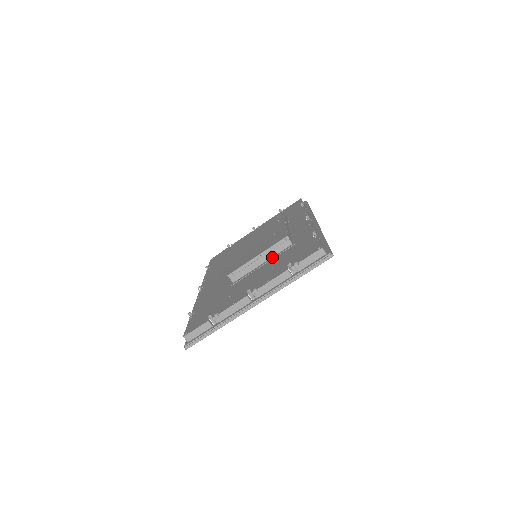
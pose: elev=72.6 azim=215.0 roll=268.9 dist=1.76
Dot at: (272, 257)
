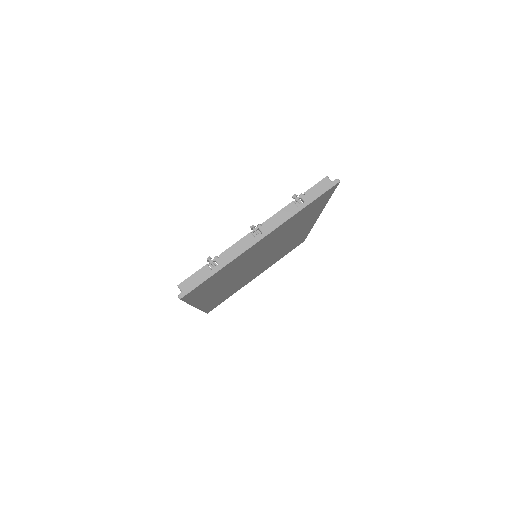
Dot at: occluded
